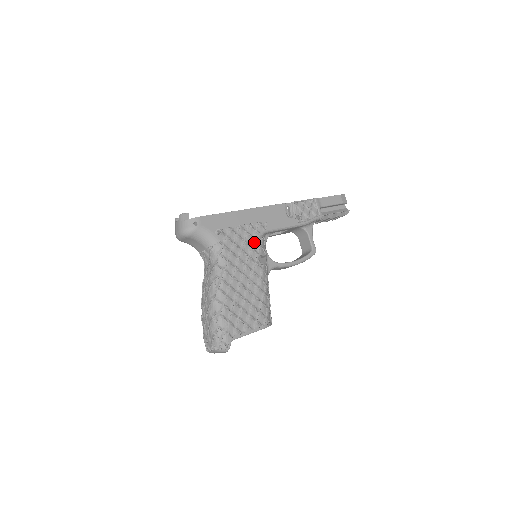
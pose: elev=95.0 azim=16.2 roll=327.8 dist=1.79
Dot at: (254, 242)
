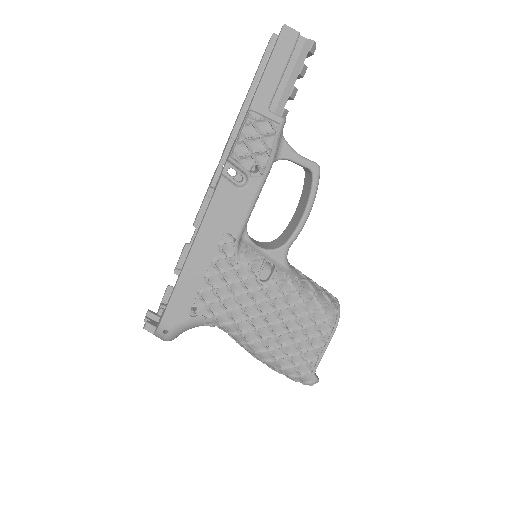
Dot at: (238, 271)
